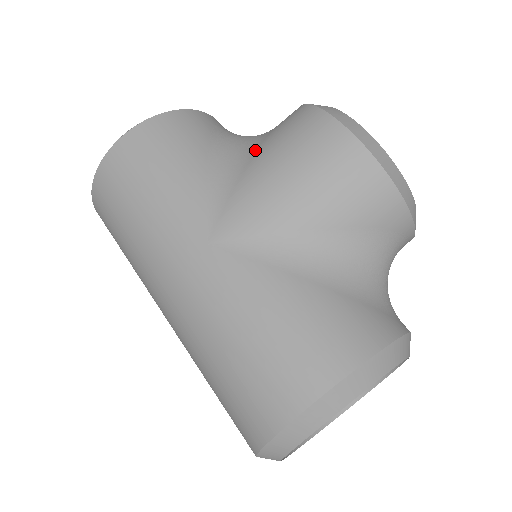
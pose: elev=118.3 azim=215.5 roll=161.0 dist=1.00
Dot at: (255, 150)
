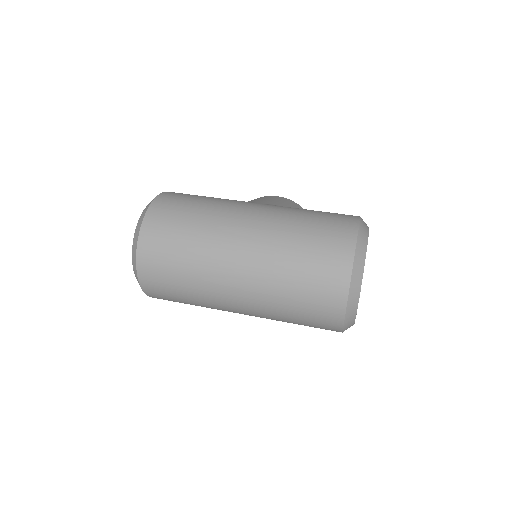
Dot at: occluded
